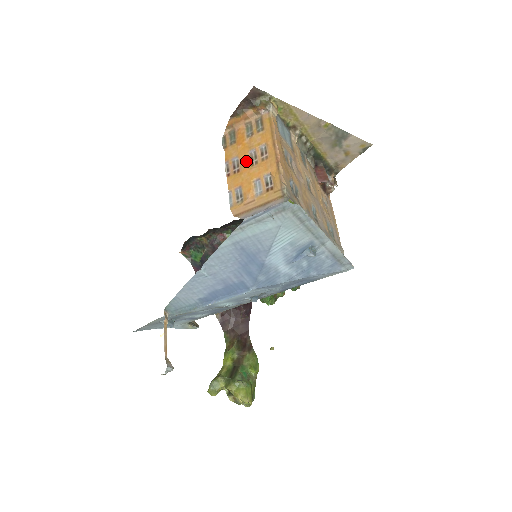
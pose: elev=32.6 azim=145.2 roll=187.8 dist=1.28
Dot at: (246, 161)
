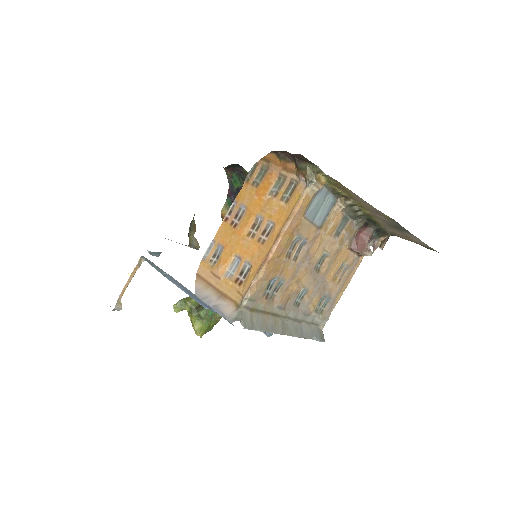
Dot at: (247, 224)
